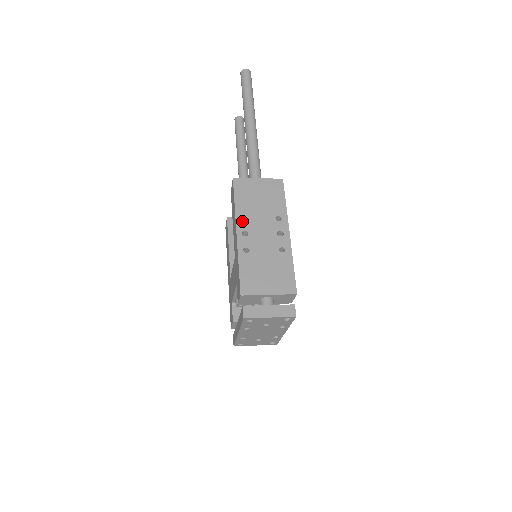
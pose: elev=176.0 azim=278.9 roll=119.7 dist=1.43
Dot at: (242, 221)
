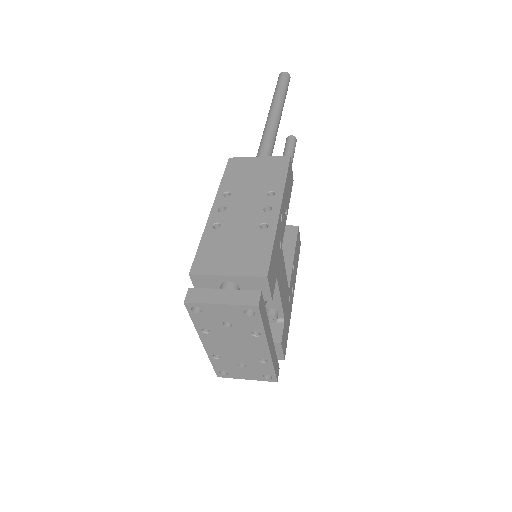
Dot at: (223, 197)
